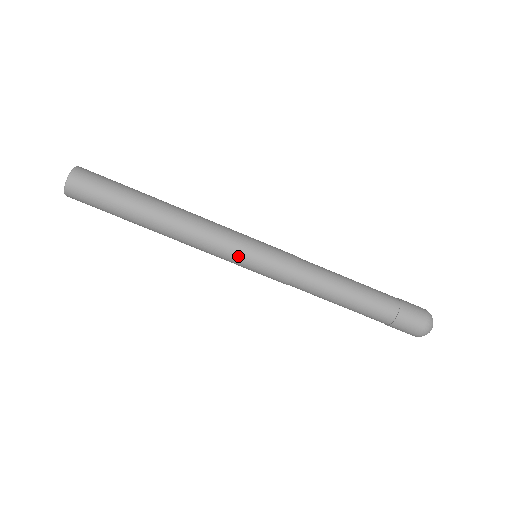
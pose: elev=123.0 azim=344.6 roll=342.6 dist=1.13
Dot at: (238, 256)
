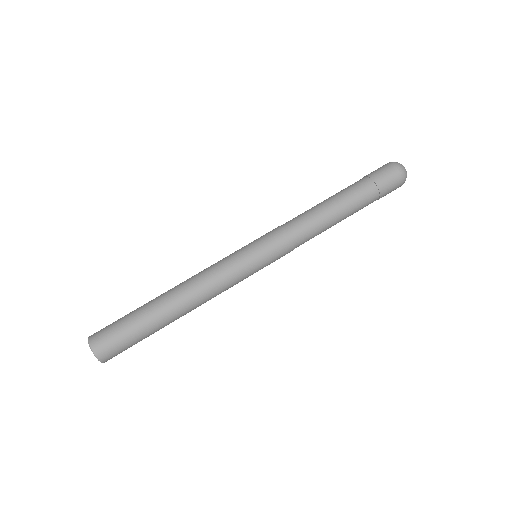
Dot at: (249, 273)
